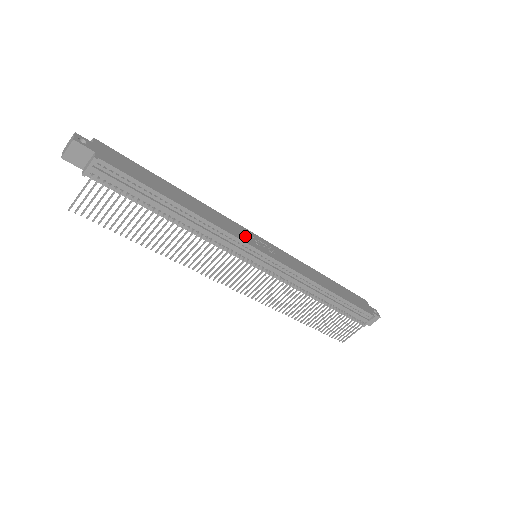
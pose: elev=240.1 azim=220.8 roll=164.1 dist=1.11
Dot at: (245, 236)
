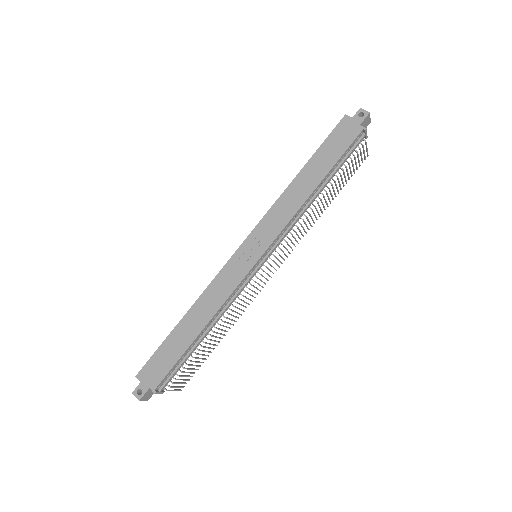
Dot at: (237, 271)
